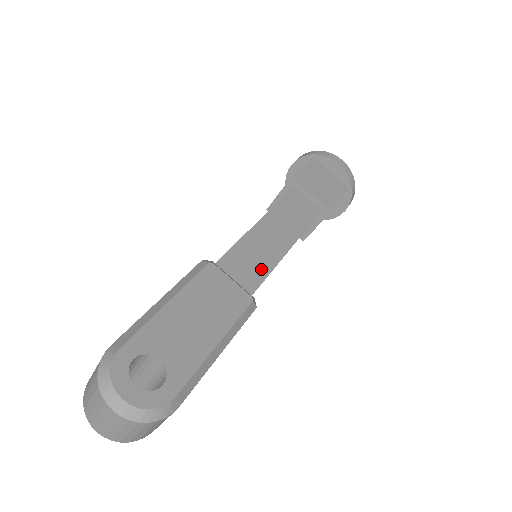
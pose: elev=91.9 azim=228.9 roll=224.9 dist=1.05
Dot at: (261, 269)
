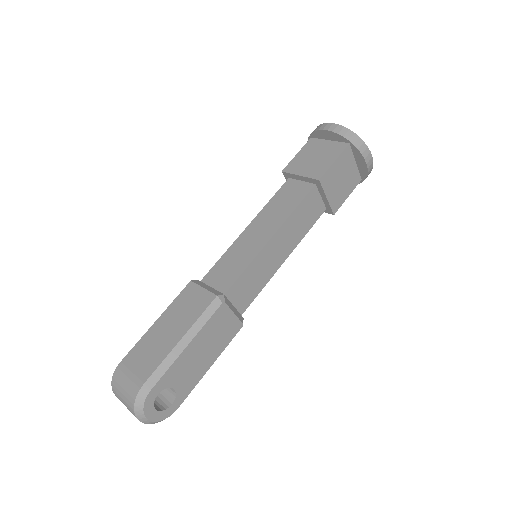
Dot at: (257, 288)
